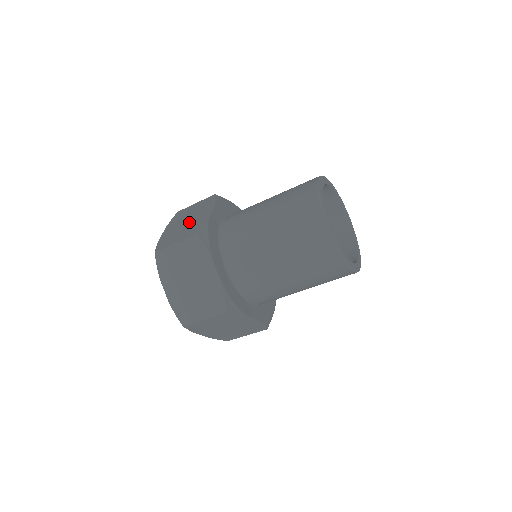
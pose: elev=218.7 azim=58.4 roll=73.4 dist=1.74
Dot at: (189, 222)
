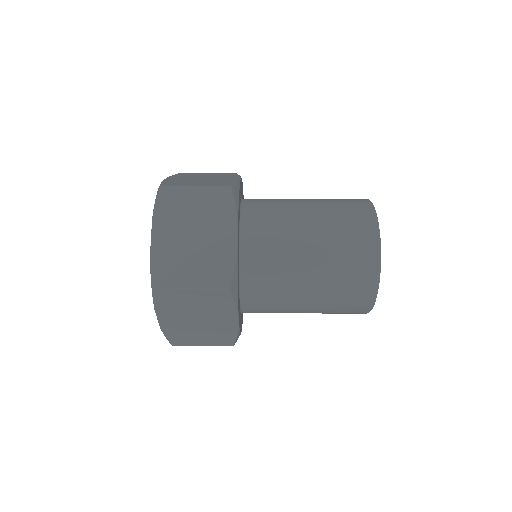
Dot at: (206, 324)
